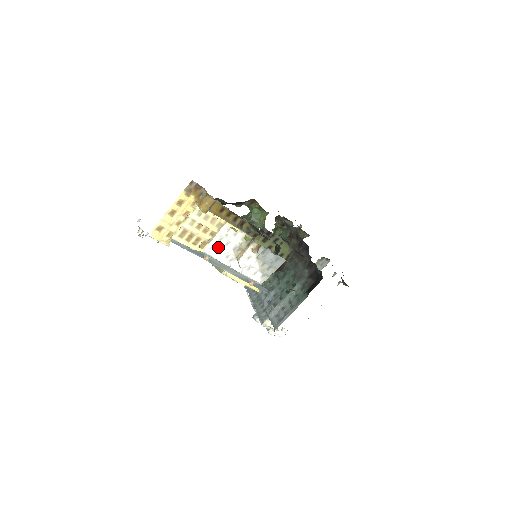
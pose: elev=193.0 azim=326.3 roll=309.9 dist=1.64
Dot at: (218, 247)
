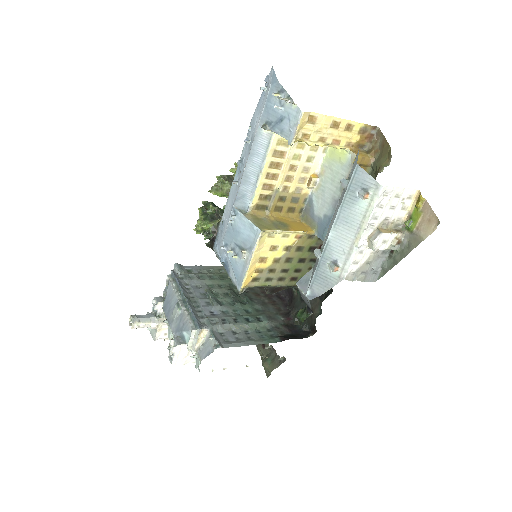
Dot at: (387, 200)
